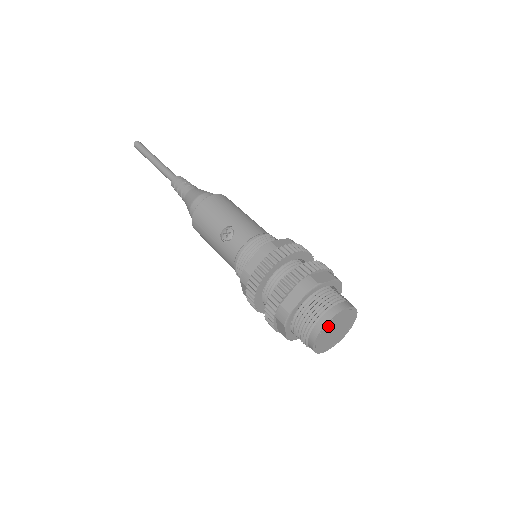
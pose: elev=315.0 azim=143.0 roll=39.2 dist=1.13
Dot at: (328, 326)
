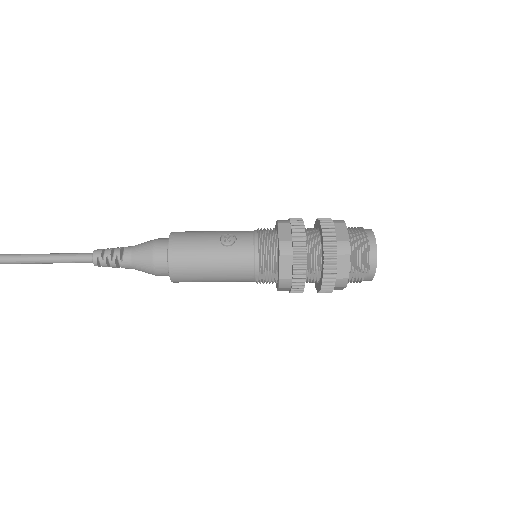
Dot at: occluded
